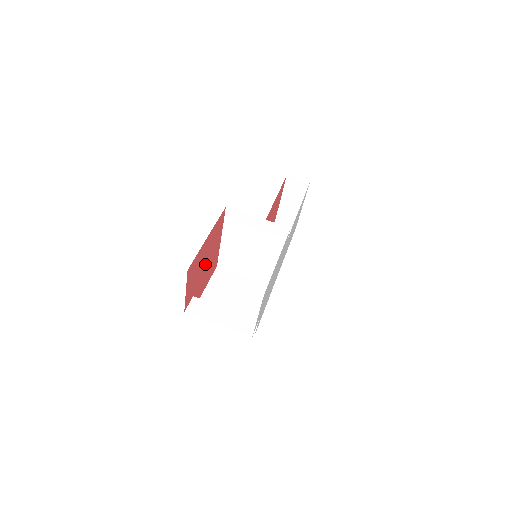
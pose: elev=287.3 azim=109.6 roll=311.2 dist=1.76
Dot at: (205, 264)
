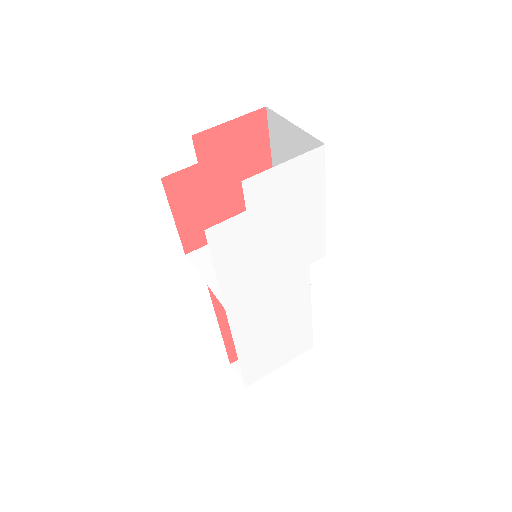
Dot at: (227, 186)
